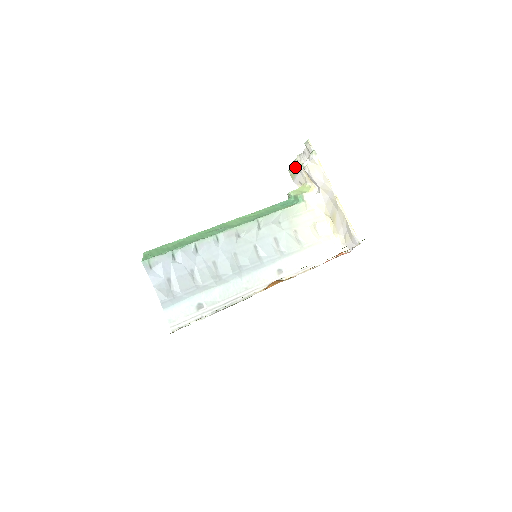
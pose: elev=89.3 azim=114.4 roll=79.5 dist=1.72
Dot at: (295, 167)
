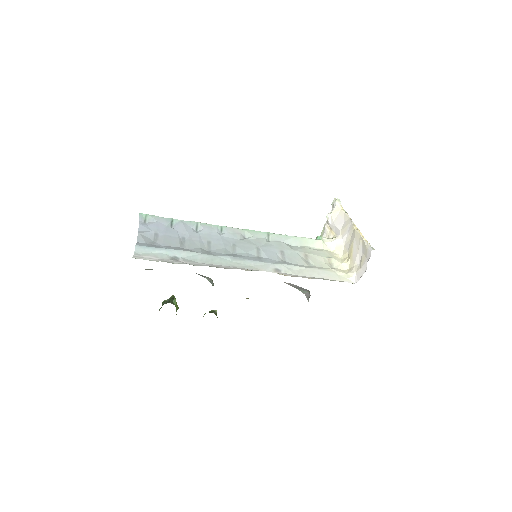
Dot at: (321, 233)
